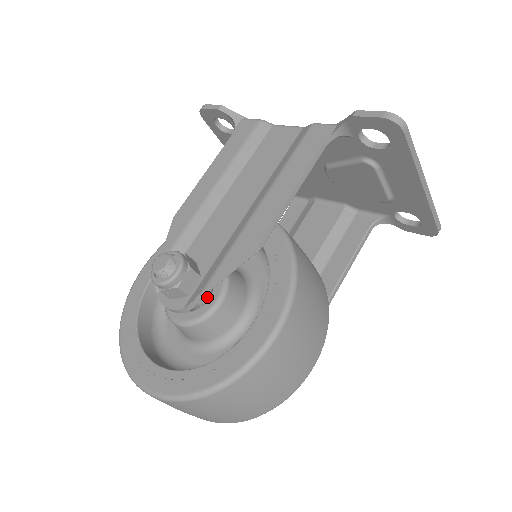
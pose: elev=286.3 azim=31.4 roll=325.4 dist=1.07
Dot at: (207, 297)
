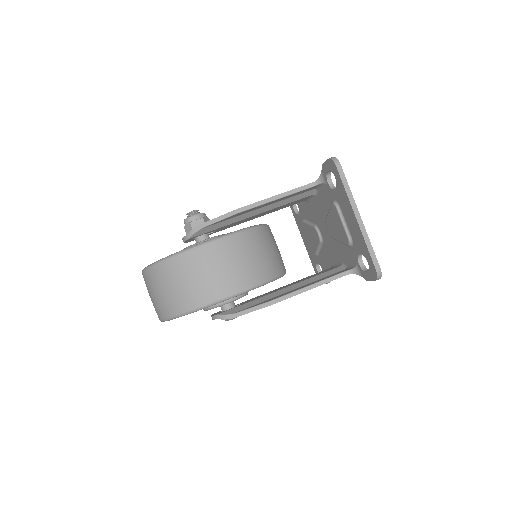
Dot at: occluded
